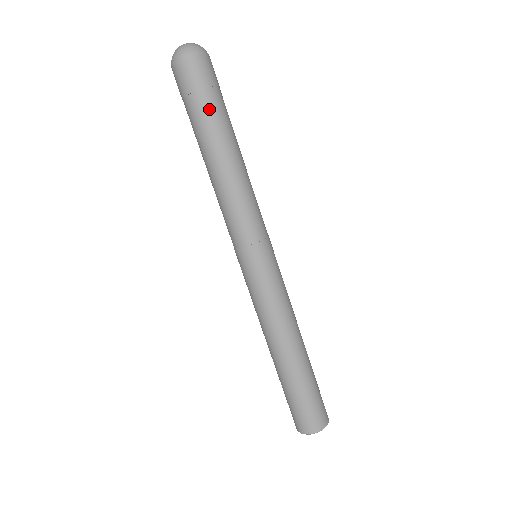
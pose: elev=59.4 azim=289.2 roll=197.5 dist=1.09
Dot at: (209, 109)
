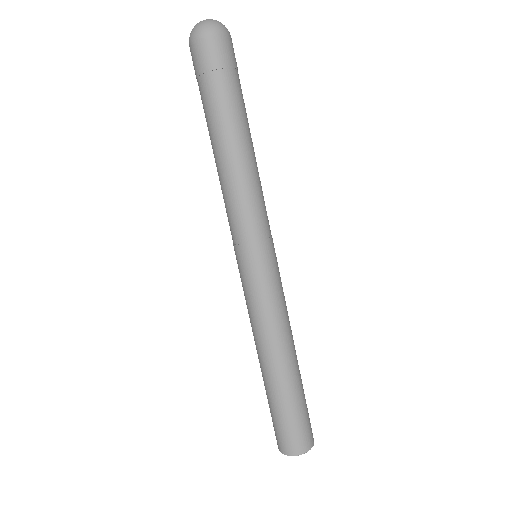
Dot at: (222, 92)
